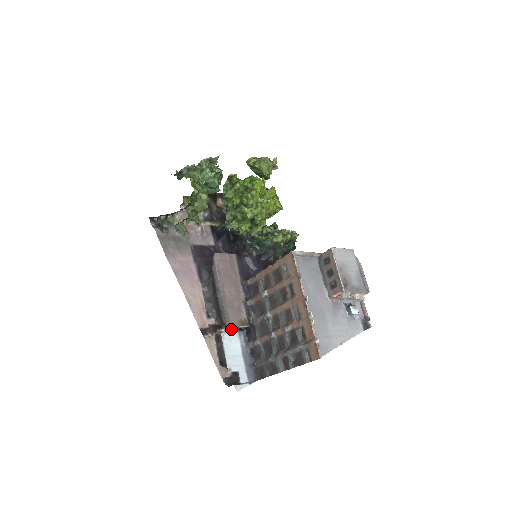
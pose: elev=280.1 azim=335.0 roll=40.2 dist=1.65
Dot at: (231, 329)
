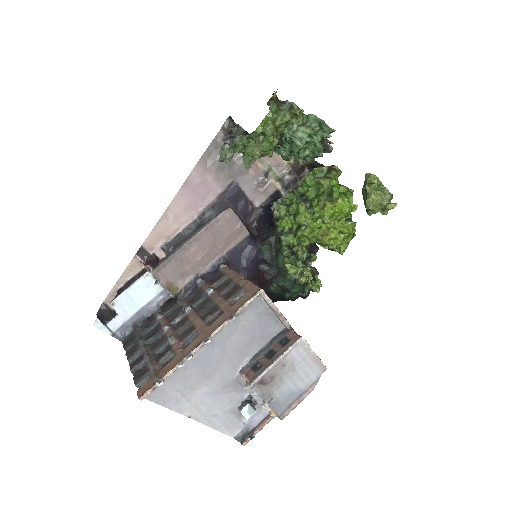
Dot at: occluded
